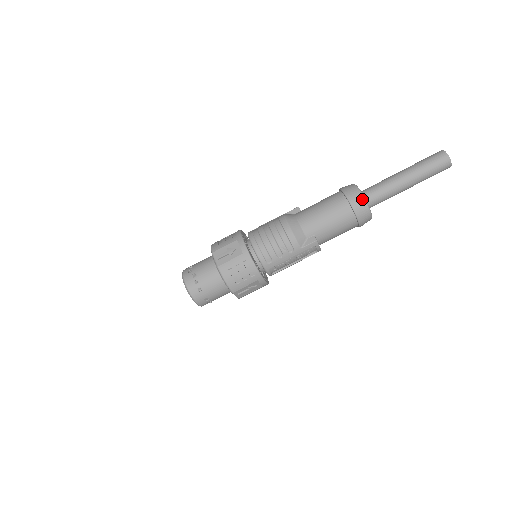
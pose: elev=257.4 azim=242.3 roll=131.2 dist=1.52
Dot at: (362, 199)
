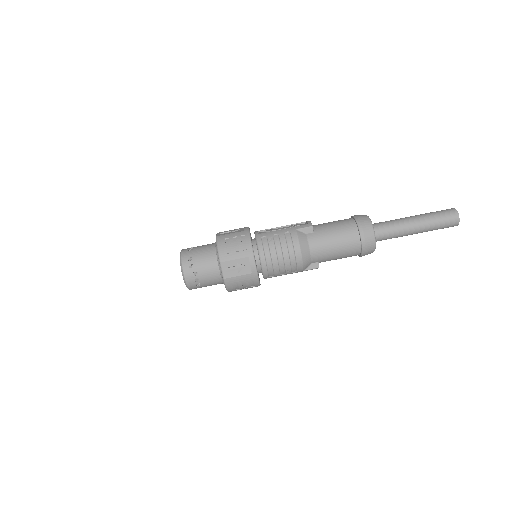
Dot at: (373, 246)
